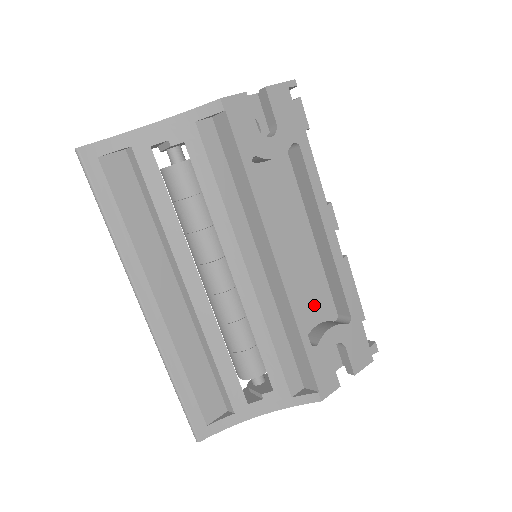
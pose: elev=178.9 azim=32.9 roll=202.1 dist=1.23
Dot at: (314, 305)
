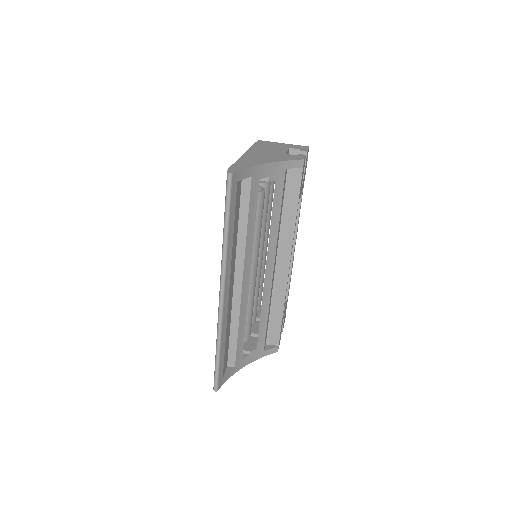
Dot at: occluded
